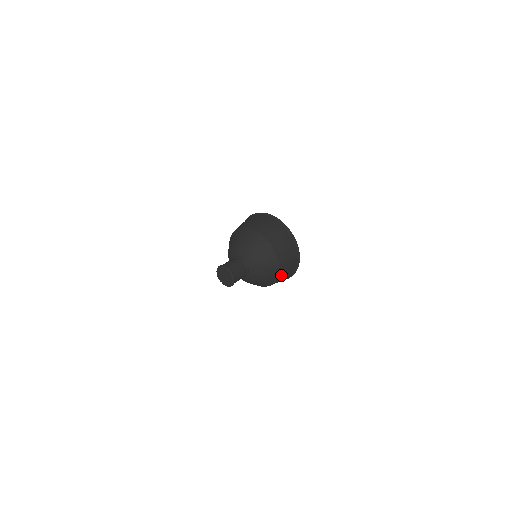
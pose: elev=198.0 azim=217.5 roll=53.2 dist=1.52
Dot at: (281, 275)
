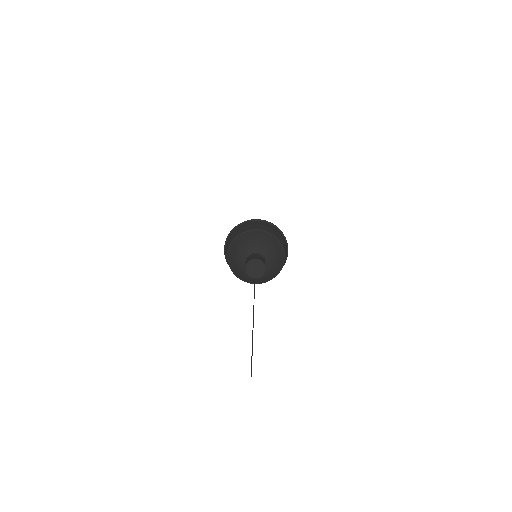
Dot at: occluded
